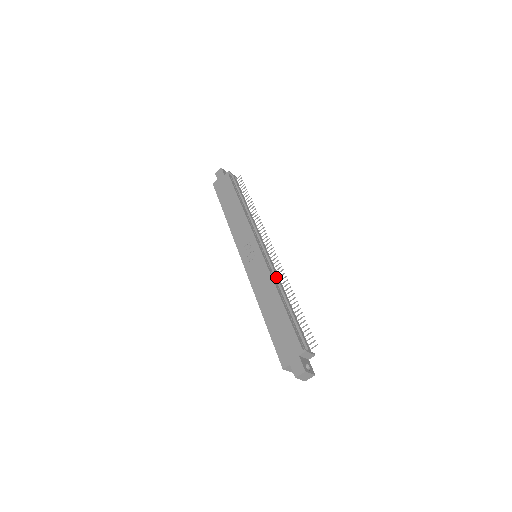
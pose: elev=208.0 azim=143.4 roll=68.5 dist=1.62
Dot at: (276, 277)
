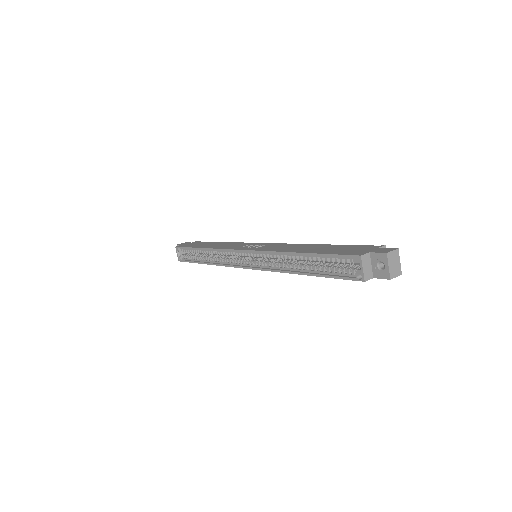
Dot at: occluded
